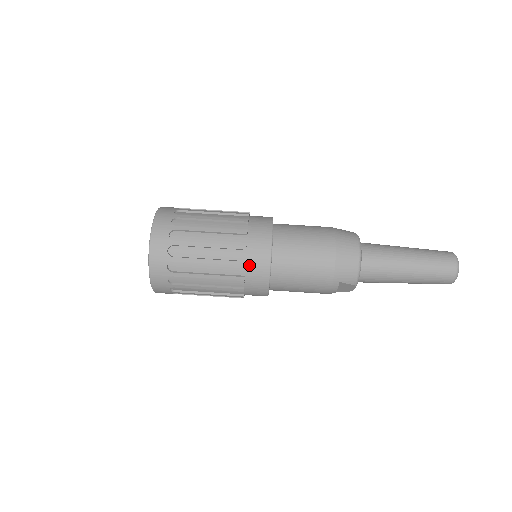
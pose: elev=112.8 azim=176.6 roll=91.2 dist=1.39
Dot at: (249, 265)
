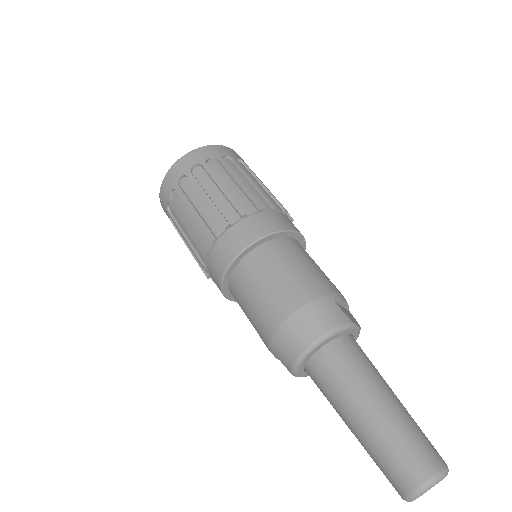
Dot at: (211, 259)
